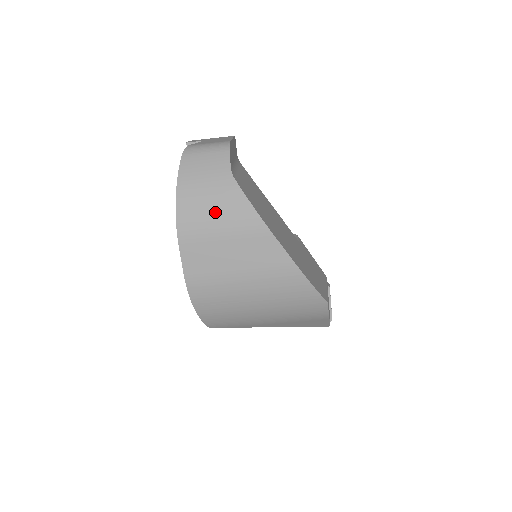
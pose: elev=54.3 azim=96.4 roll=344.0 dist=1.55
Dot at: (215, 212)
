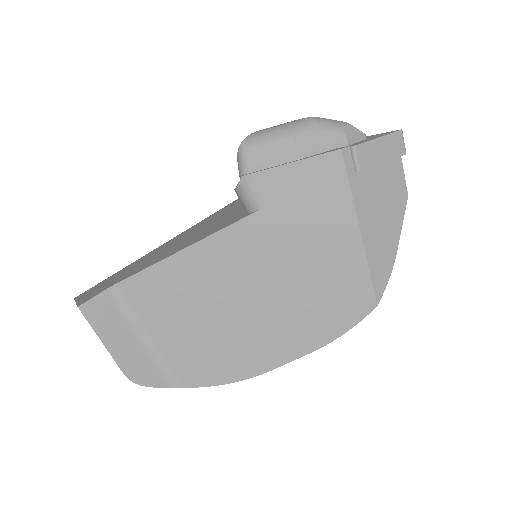
Dot at: occluded
